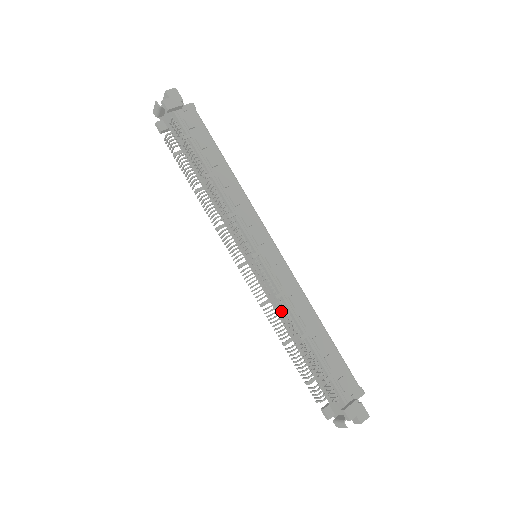
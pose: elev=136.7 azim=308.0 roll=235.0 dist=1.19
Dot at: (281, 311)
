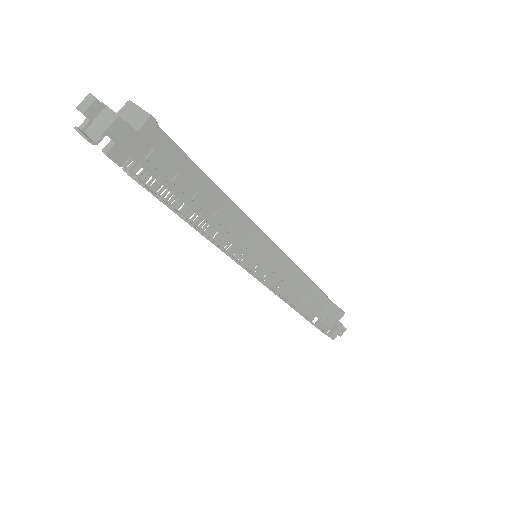
Dot at: occluded
